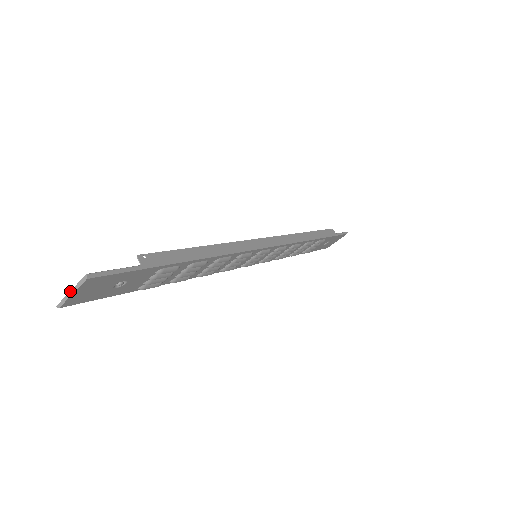
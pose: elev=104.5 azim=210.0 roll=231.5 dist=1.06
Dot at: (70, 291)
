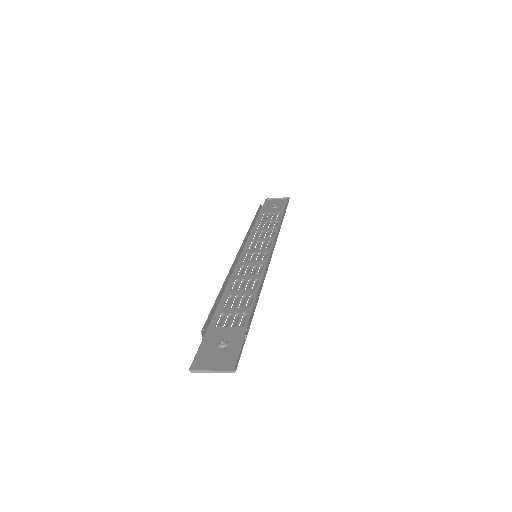
Dot at: (211, 370)
